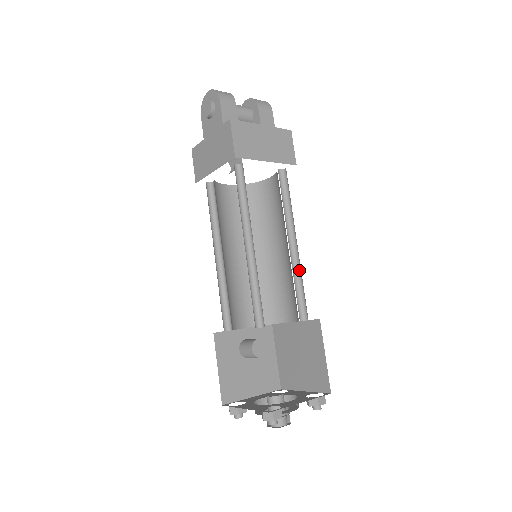
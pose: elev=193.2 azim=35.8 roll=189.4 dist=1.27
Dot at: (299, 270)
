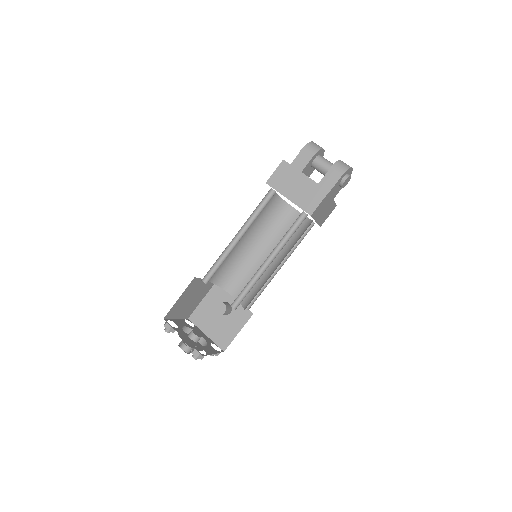
Dot at: occluded
